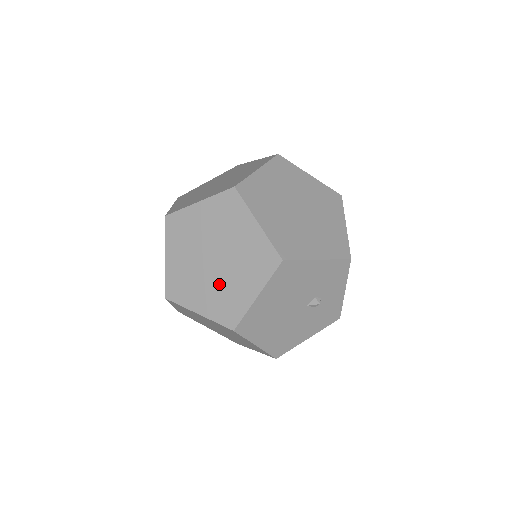
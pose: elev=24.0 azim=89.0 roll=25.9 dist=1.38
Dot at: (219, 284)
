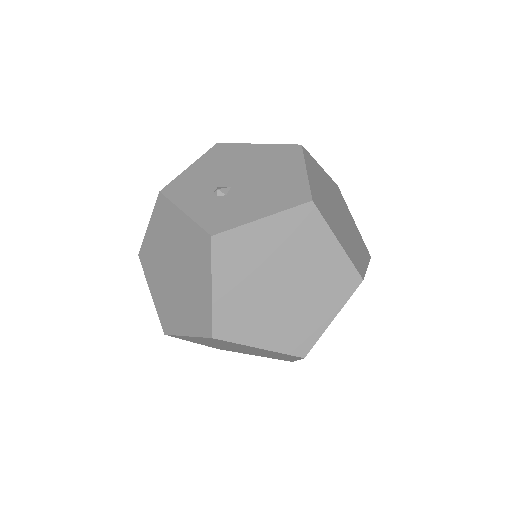
Dot at: occluded
